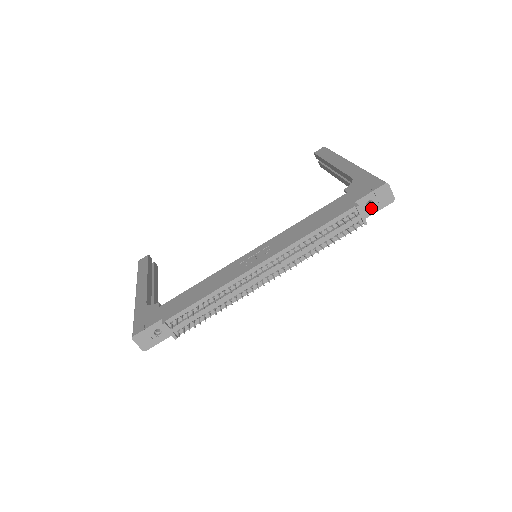
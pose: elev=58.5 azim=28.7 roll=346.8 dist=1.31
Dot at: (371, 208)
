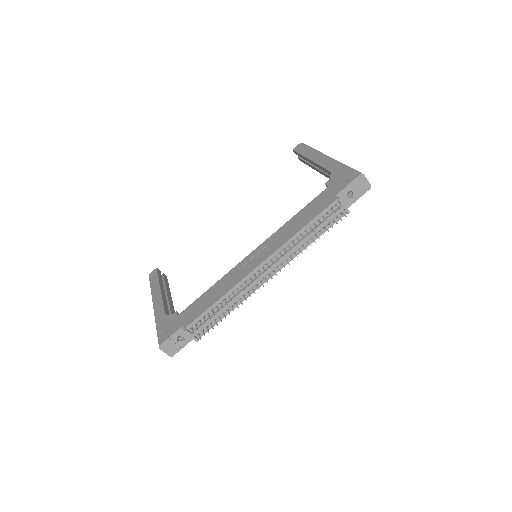
Dot at: (351, 198)
